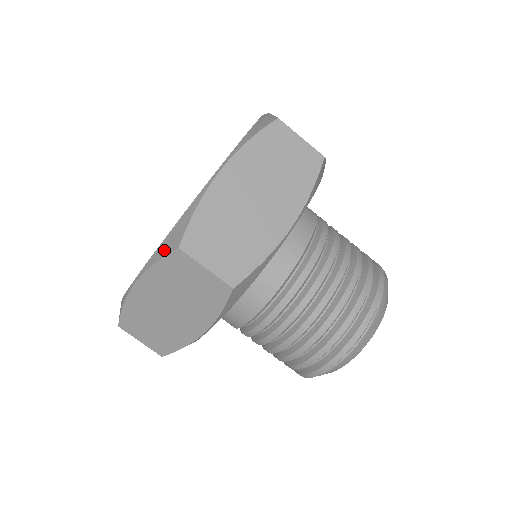
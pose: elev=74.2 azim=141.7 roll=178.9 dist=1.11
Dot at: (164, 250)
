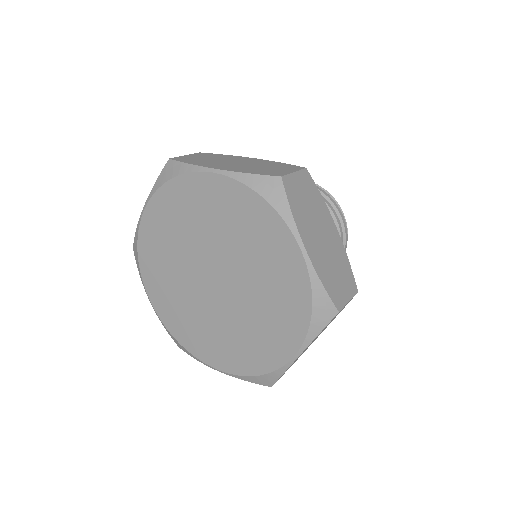
Dot at: (255, 382)
